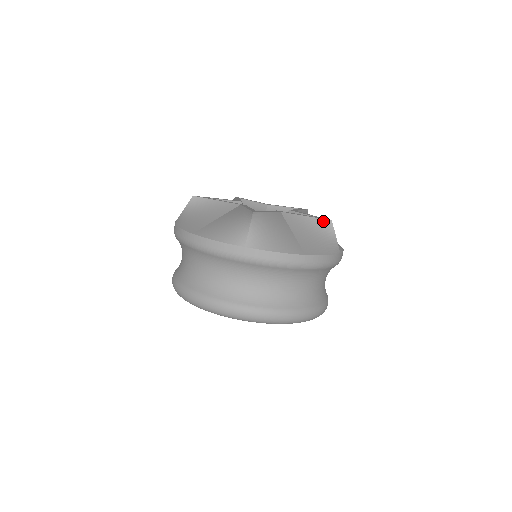
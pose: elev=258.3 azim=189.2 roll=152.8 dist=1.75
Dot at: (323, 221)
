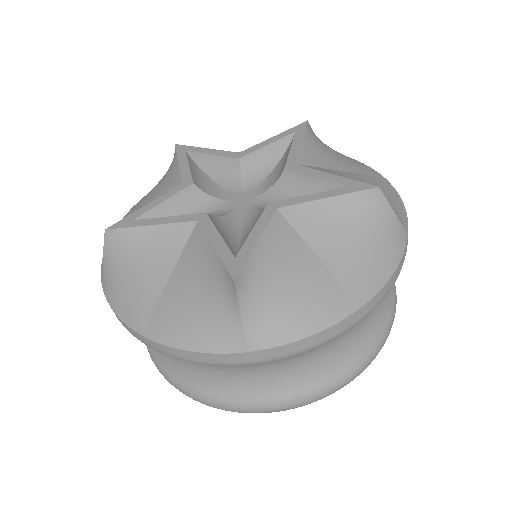
Dot at: (363, 195)
